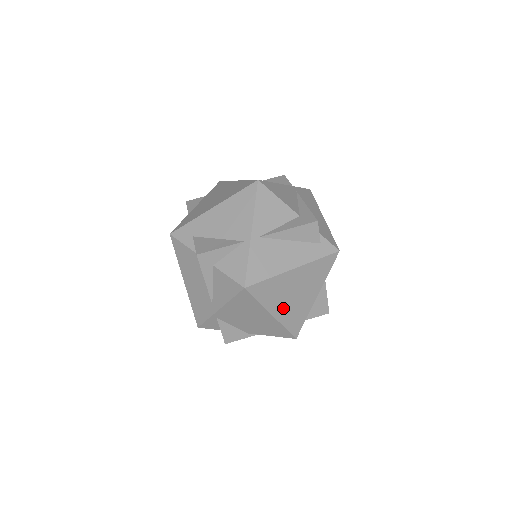
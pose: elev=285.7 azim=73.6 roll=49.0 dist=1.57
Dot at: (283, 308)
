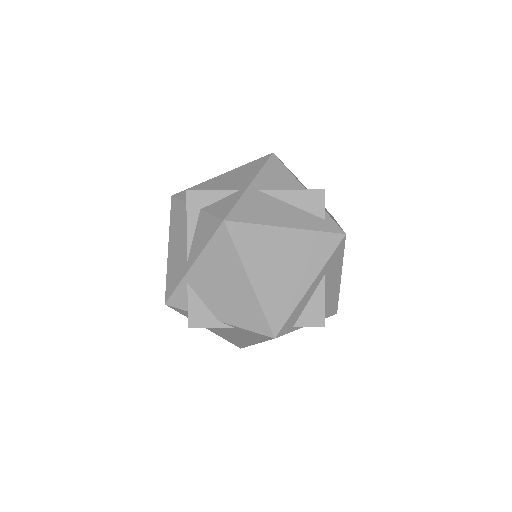
Dot at: (265, 278)
